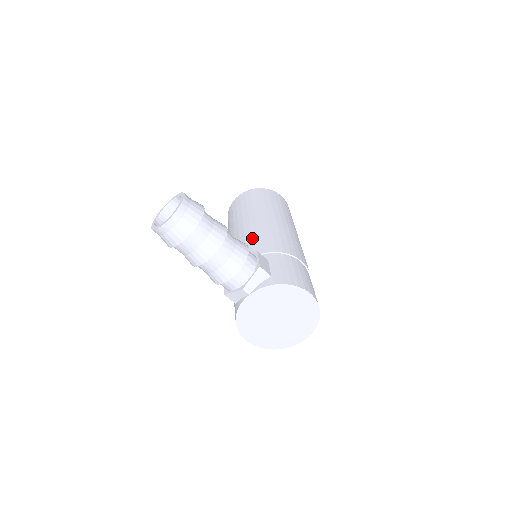
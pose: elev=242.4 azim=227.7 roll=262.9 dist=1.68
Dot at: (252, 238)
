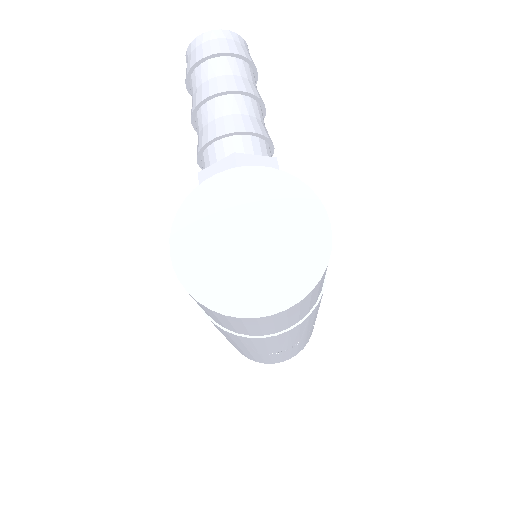
Dot at: occluded
